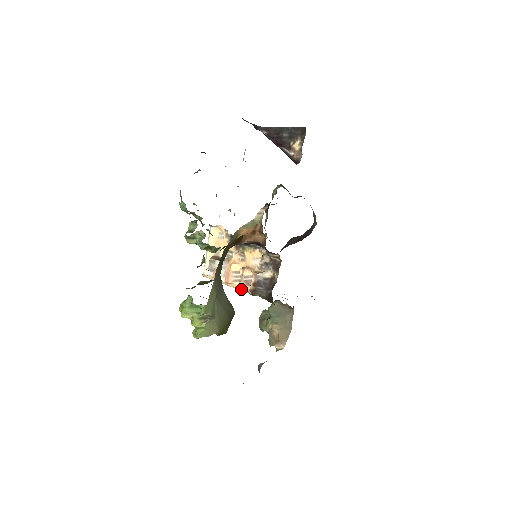
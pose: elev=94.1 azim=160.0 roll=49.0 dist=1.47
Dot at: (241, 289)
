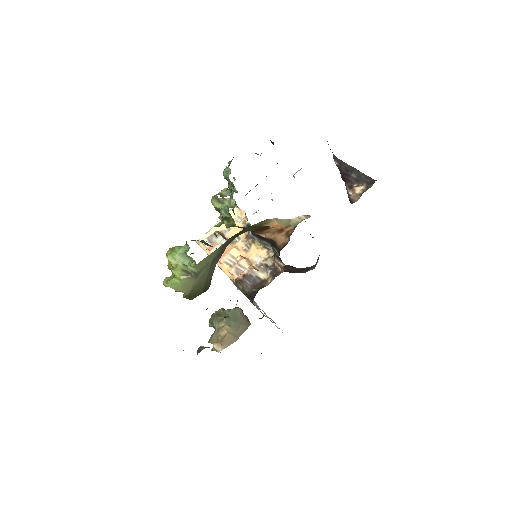
Dot at: (227, 273)
